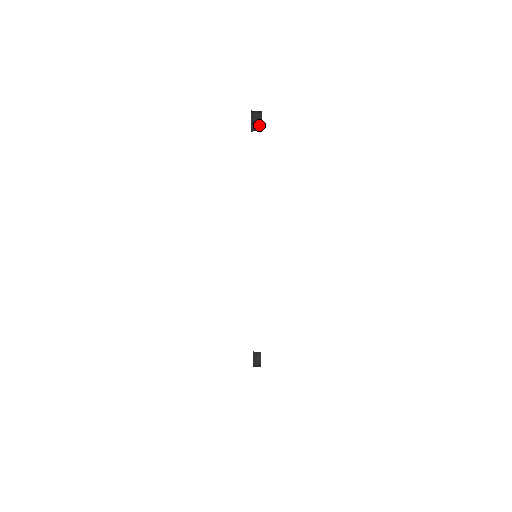
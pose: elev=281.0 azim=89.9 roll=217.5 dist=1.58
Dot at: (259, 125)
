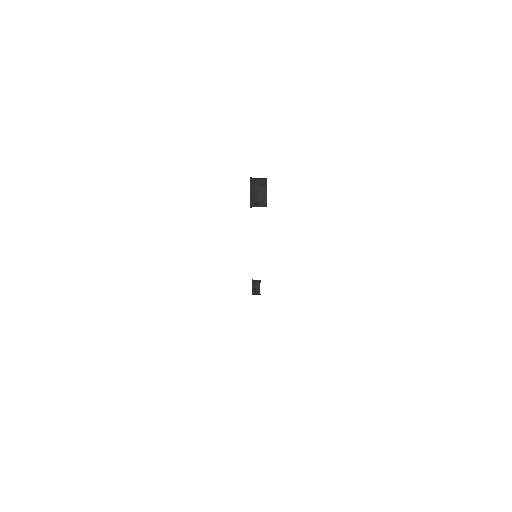
Dot at: (262, 185)
